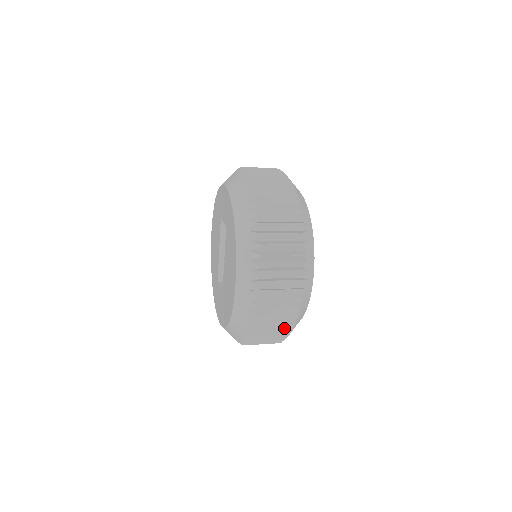
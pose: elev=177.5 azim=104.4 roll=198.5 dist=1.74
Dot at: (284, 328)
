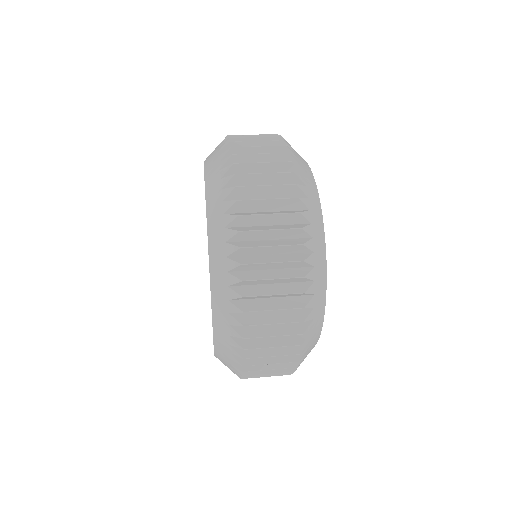
Dot at: occluded
